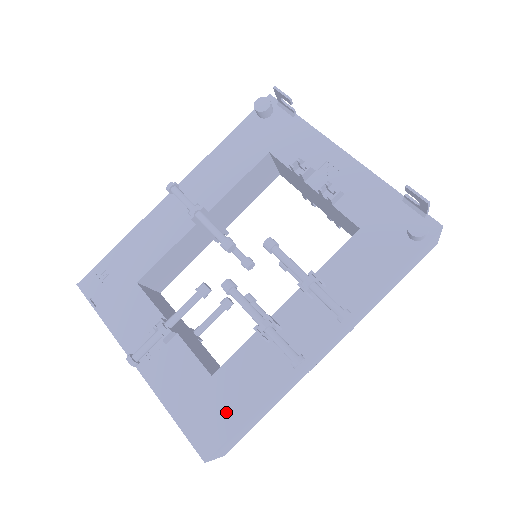
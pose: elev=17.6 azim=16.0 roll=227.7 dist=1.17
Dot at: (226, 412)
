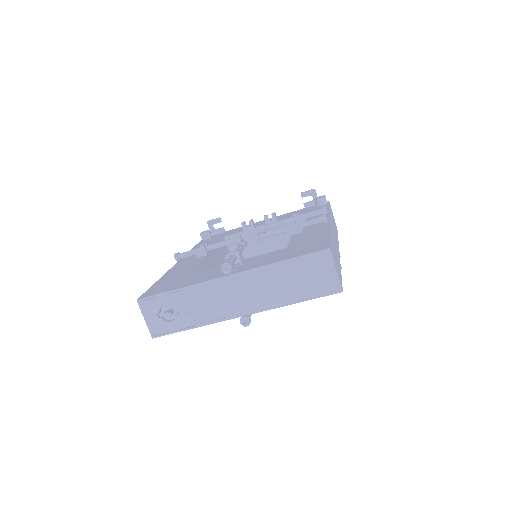
Dot at: (314, 242)
